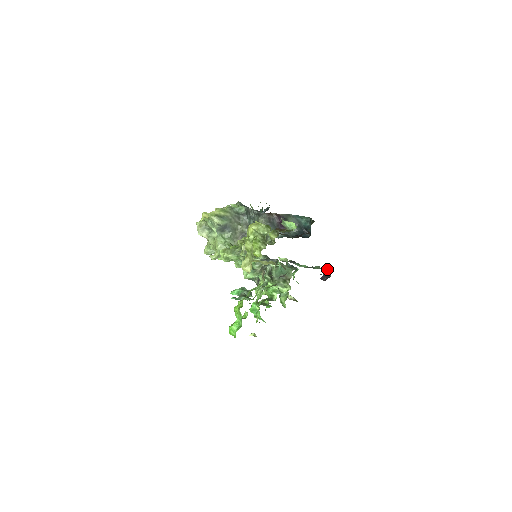
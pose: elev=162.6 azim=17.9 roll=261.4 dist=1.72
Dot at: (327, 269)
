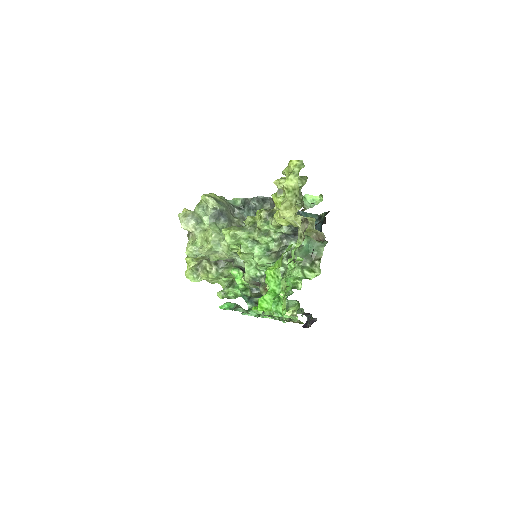
Dot at: (310, 315)
